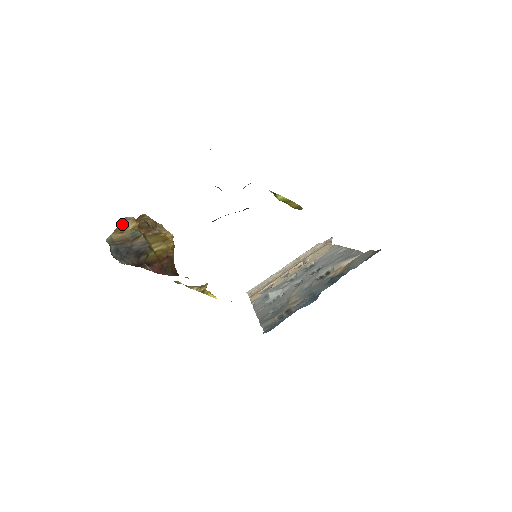
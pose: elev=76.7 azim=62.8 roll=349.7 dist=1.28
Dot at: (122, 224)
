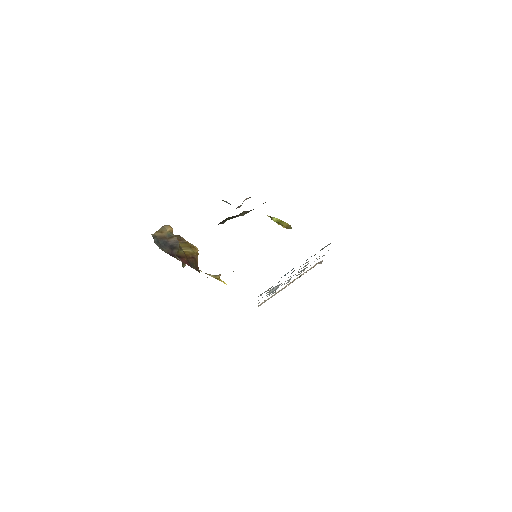
Dot at: (162, 228)
